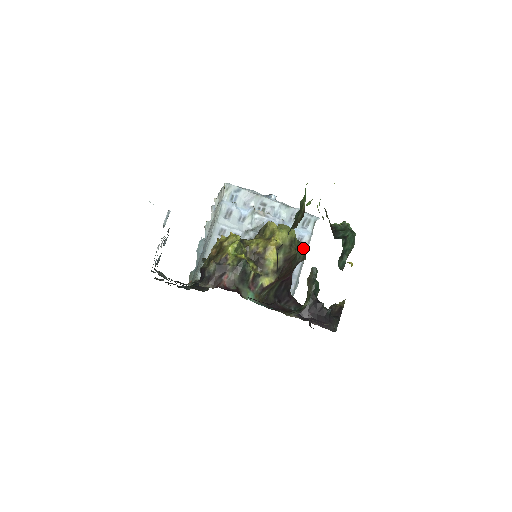
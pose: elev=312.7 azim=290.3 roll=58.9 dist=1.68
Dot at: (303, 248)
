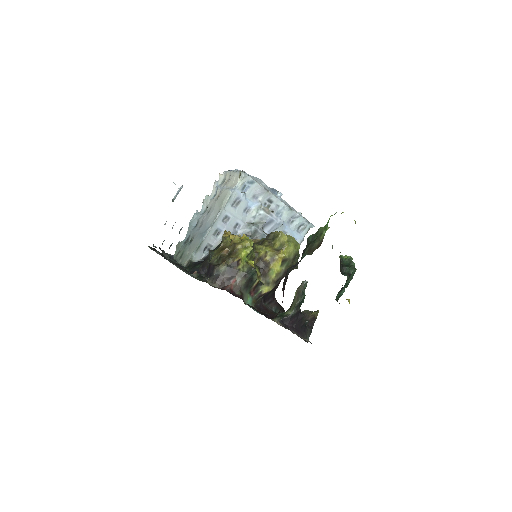
Dot at: occluded
